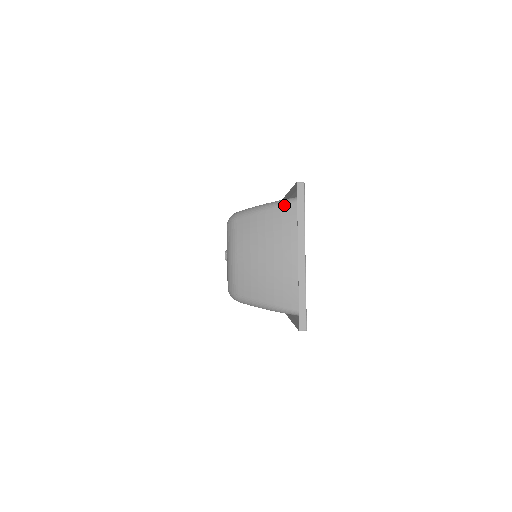
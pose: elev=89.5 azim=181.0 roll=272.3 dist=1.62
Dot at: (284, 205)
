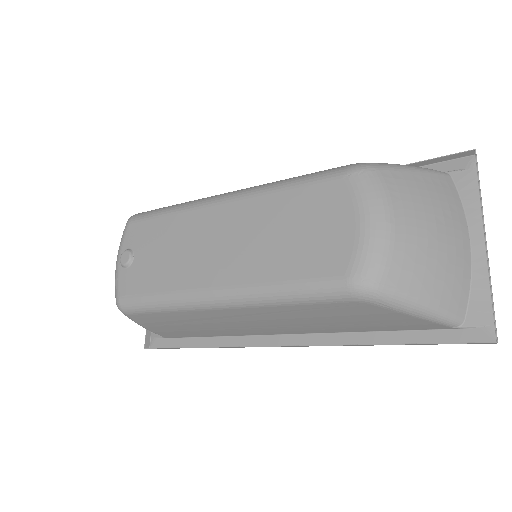
Dot at: (439, 174)
